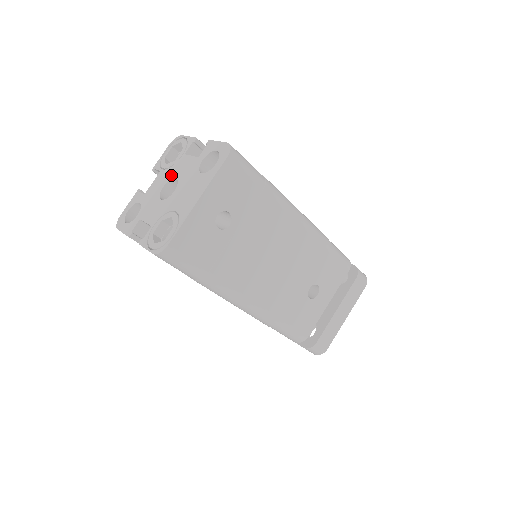
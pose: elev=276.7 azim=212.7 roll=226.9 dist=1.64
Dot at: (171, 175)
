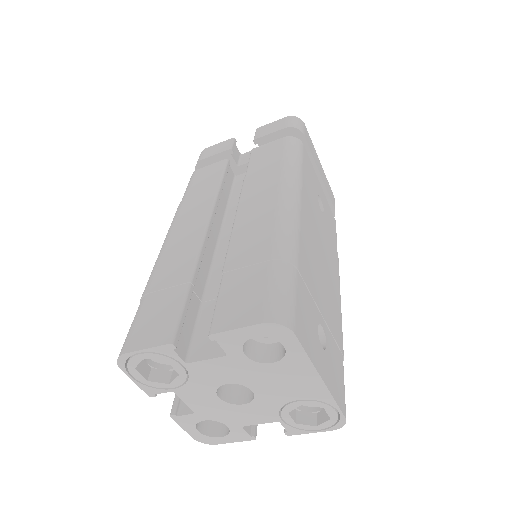
Dot at: (209, 386)
